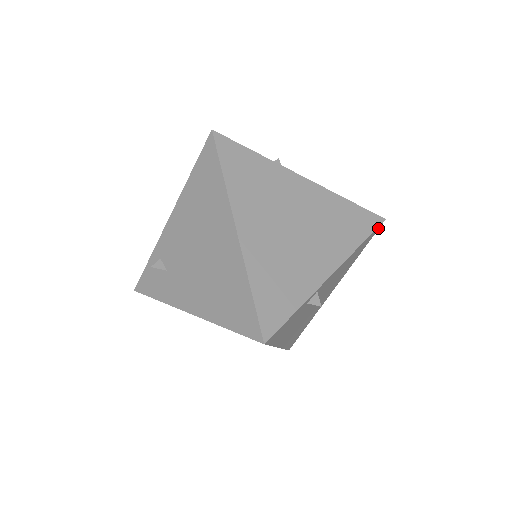
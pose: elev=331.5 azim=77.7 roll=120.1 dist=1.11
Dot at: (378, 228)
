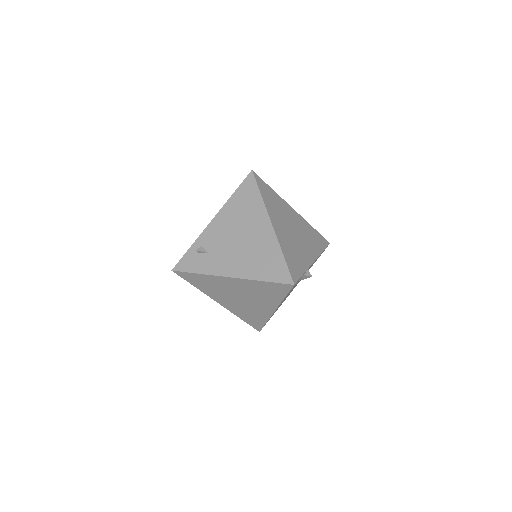
Dot at: occluded
